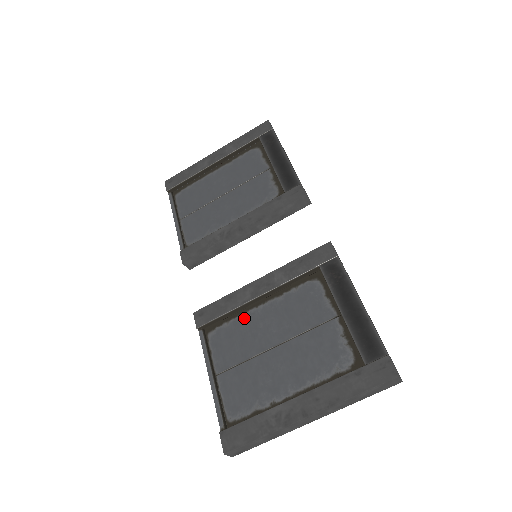
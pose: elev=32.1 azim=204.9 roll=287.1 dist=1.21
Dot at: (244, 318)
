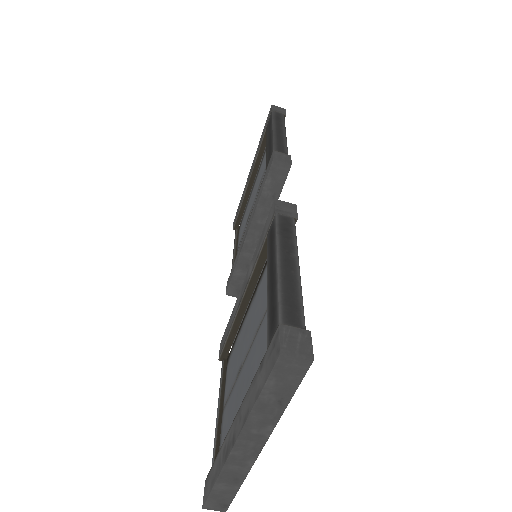
Dot at: (240, 333)
